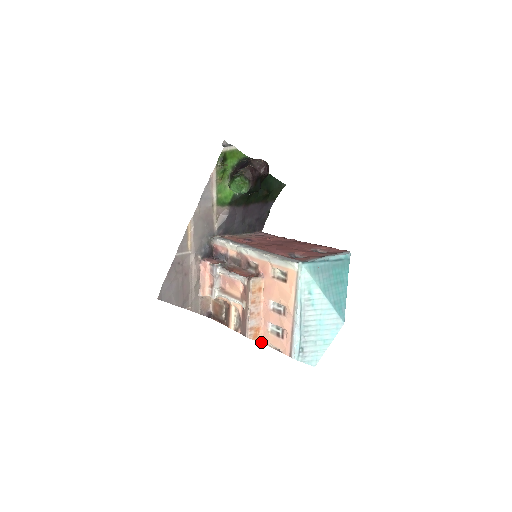
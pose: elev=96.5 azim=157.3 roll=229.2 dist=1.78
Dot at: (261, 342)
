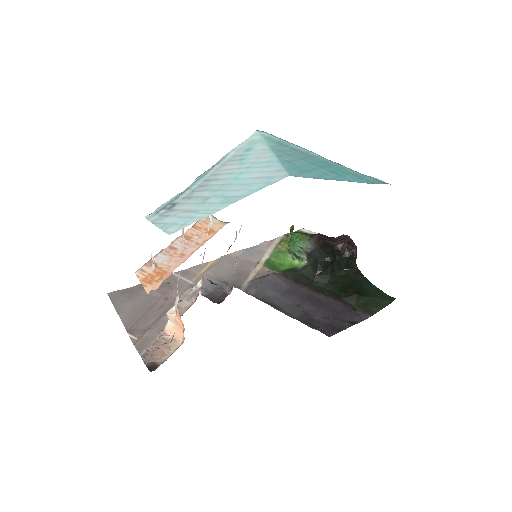
Dot at: occluded
